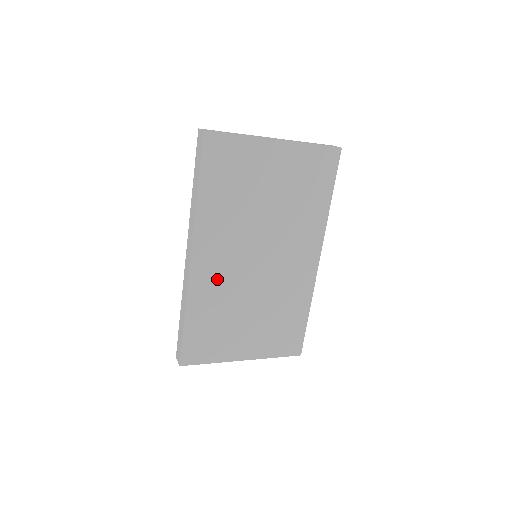
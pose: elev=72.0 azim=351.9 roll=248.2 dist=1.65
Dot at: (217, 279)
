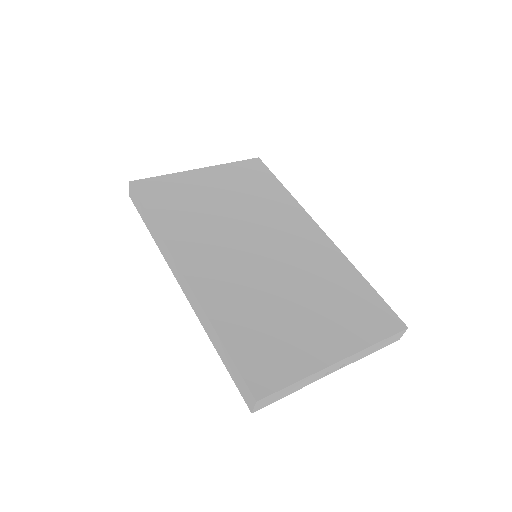
Dot at: (226, 281)
